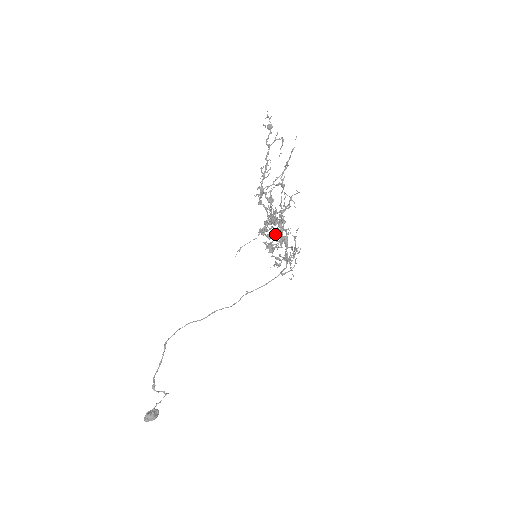
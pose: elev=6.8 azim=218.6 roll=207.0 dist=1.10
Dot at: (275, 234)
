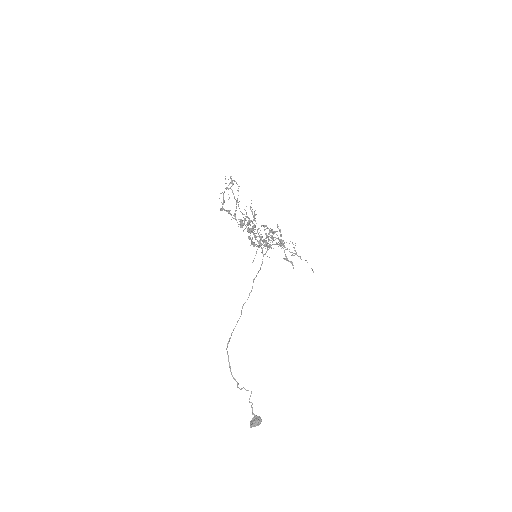
Dot at: occluded
